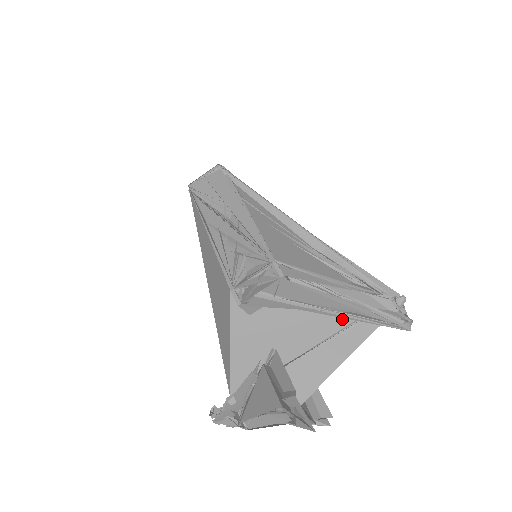
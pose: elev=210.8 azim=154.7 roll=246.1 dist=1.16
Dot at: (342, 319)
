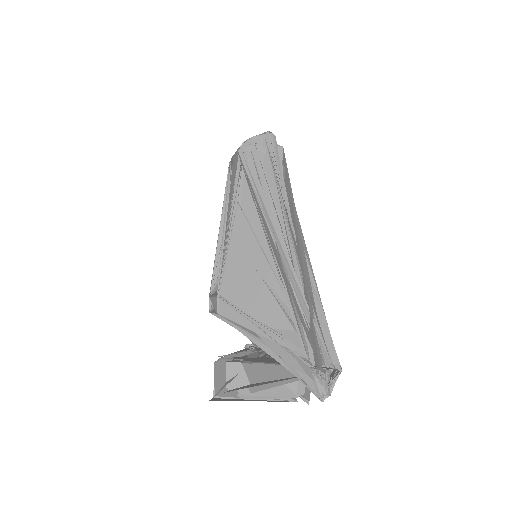
Dot at: occluded
